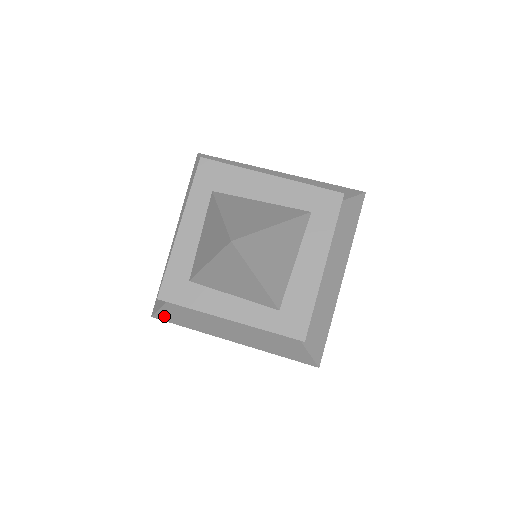
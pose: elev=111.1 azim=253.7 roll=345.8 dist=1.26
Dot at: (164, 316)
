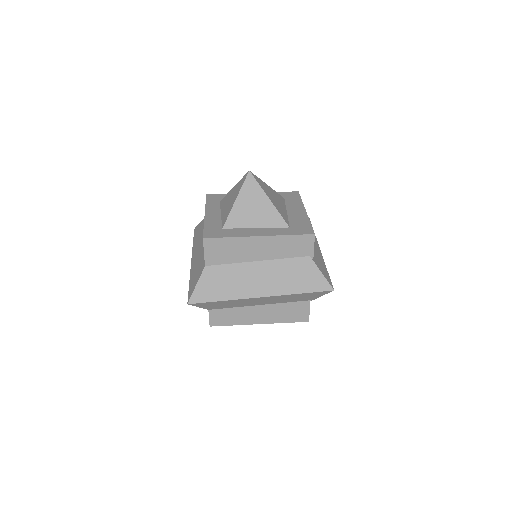
Dot at: (200, 295)
